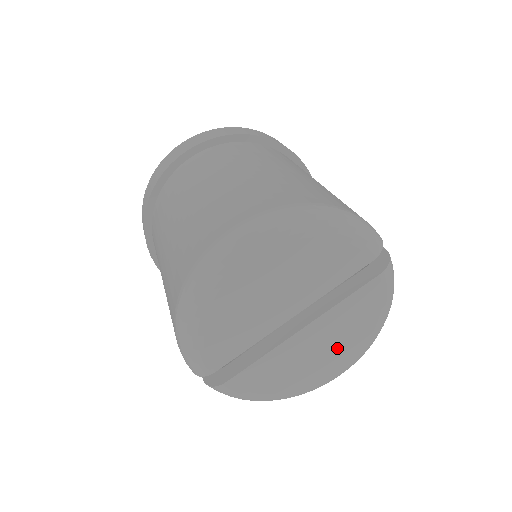
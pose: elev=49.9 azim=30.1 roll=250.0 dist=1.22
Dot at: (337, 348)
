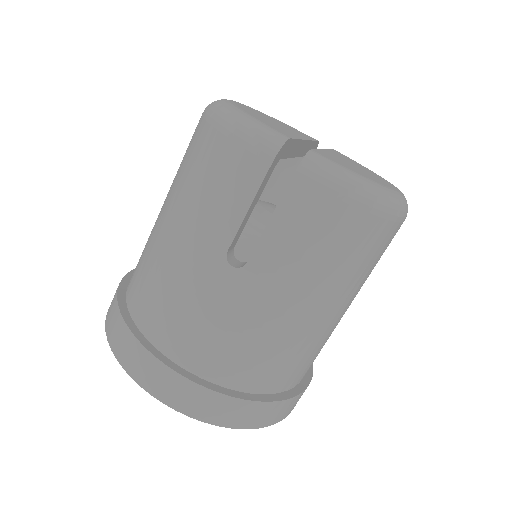
Dot at: occluded
